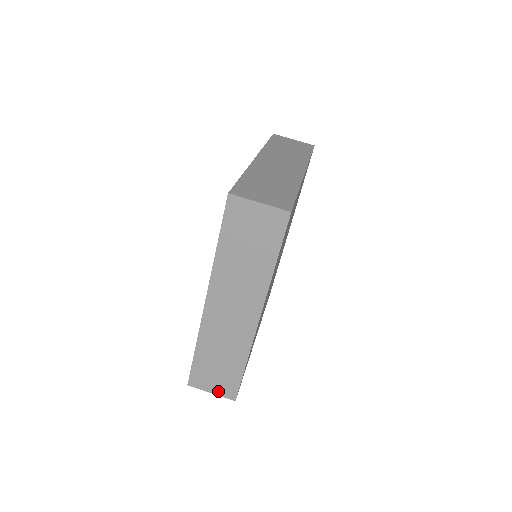
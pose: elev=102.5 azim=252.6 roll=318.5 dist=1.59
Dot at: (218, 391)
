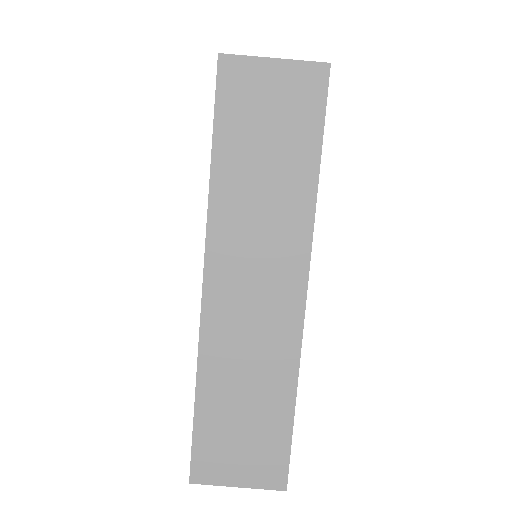
Dot at: occluded
